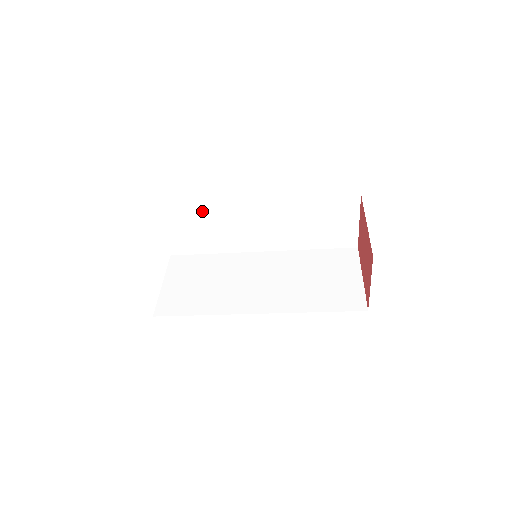
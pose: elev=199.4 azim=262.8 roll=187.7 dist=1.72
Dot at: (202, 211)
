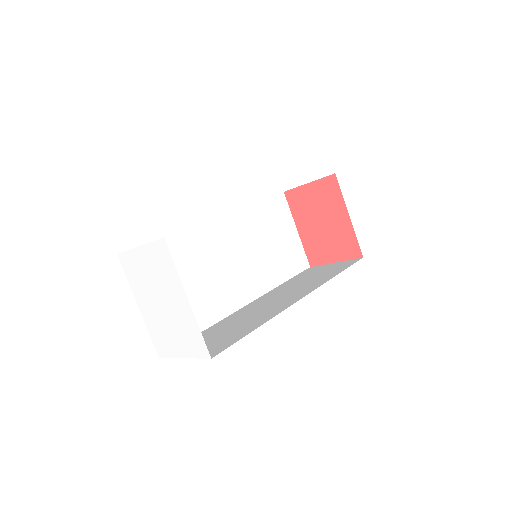
Dot at: occluded
